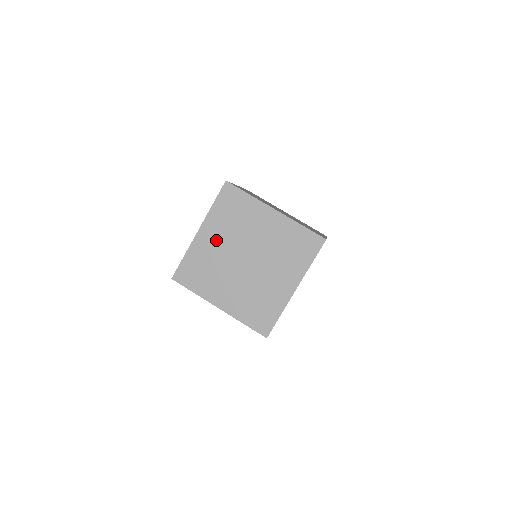
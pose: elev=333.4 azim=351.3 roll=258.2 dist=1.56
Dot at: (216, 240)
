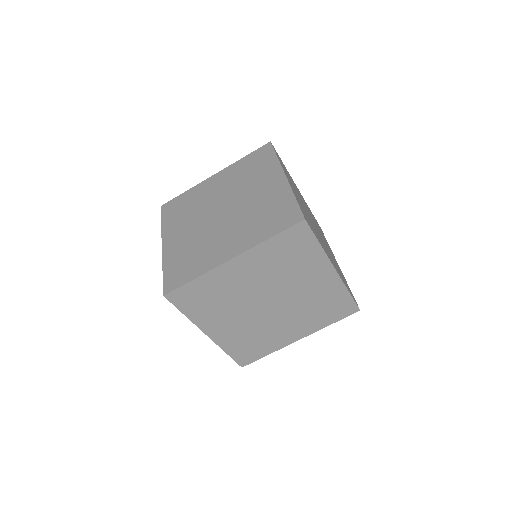
Dot at: (248, 276)
